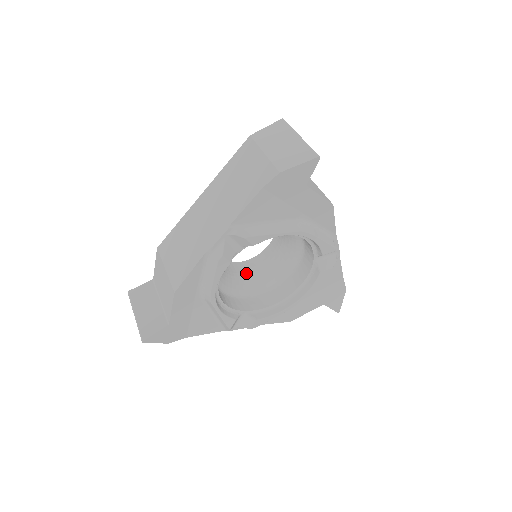
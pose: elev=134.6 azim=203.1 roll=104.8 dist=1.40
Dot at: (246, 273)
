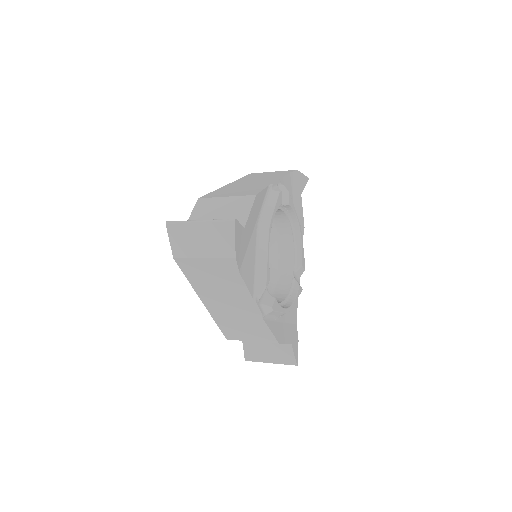
Dot at: occluded
